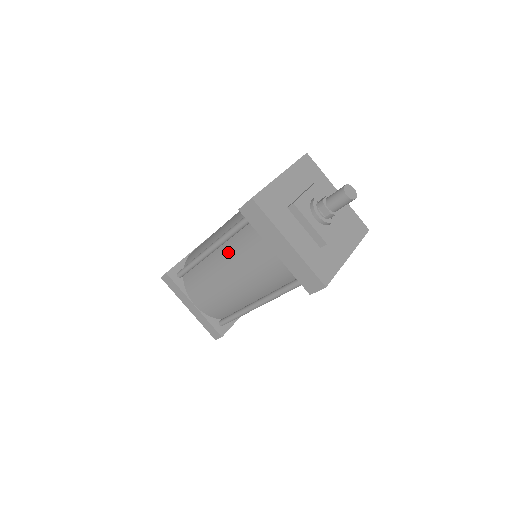
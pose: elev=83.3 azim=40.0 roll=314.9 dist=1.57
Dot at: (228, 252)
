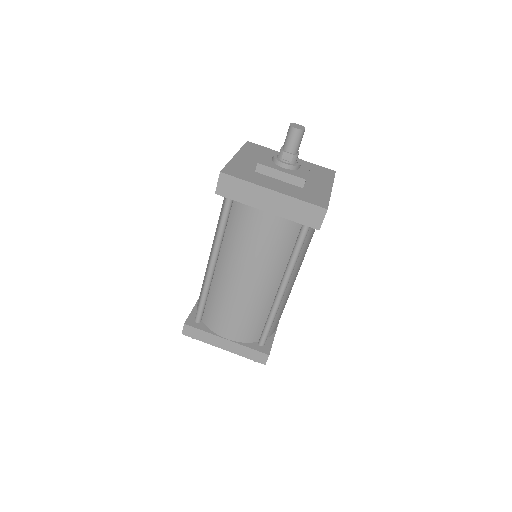
Dot at: (228, 252)
